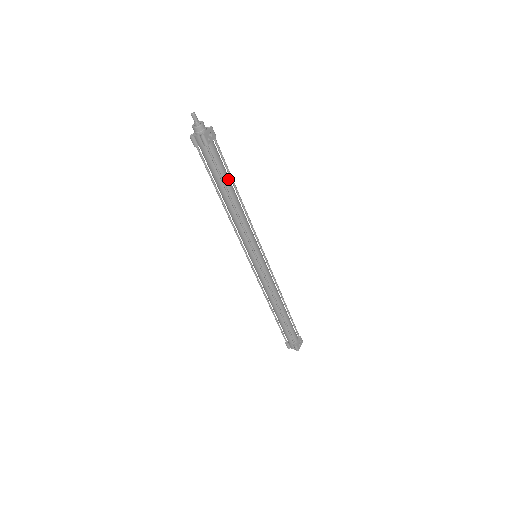
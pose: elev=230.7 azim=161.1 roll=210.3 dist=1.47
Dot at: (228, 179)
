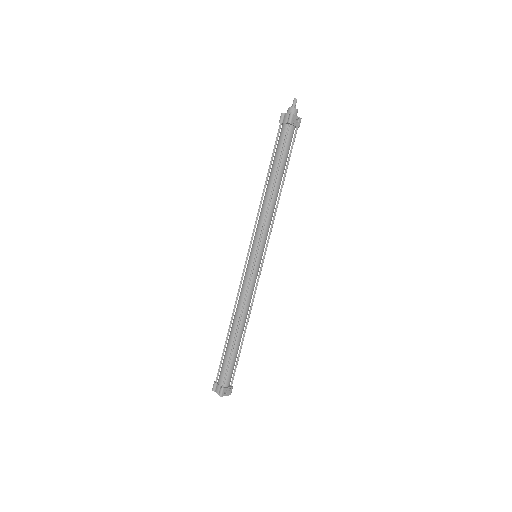
Dot at: (284, 166)
